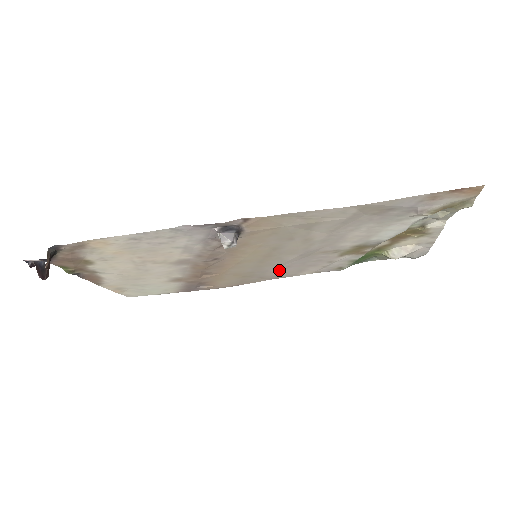
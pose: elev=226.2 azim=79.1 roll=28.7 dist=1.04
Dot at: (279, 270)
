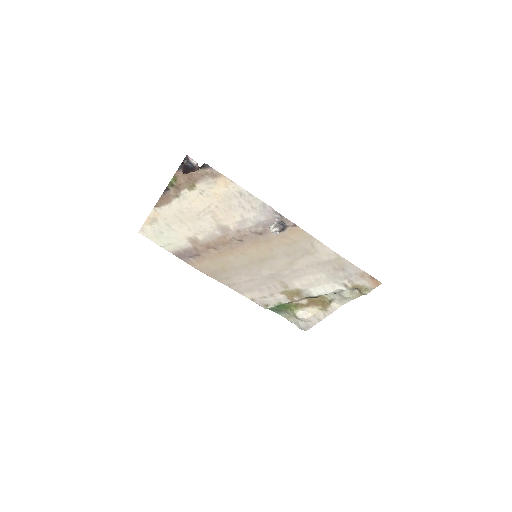
Dot at: (244, 279)
